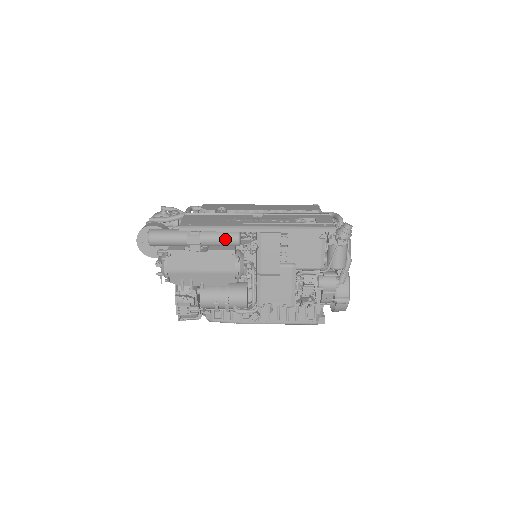
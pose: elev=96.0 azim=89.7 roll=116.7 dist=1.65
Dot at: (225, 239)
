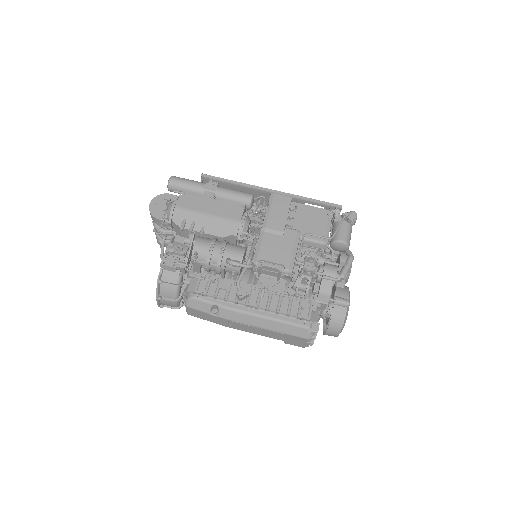
Dot at: (239, 194)
